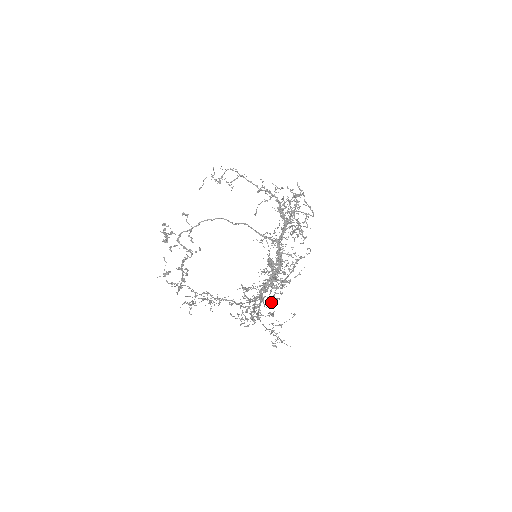
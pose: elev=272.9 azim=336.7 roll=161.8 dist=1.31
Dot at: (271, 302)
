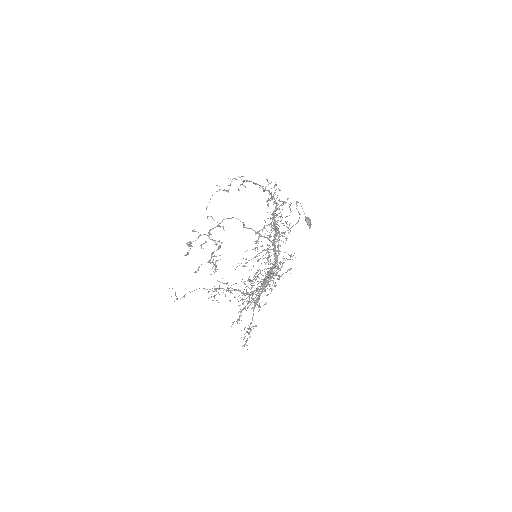
Dot at: occluded
